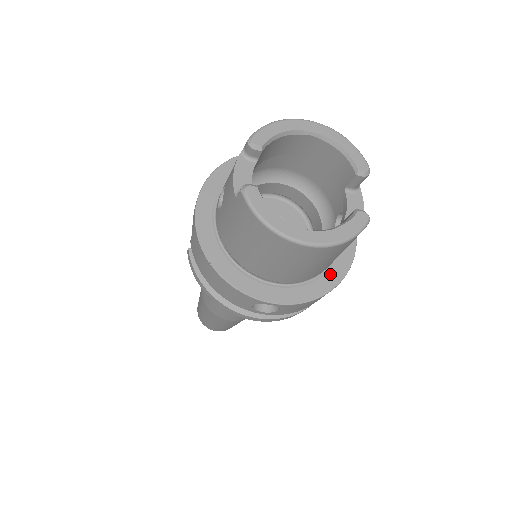
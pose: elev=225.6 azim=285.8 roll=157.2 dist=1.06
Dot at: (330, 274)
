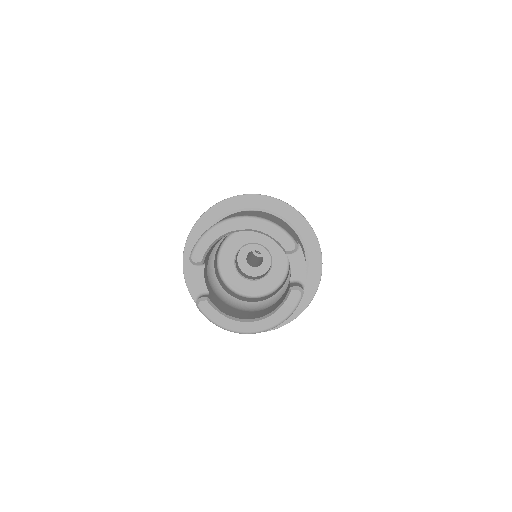
Dot at: (303, 295)
